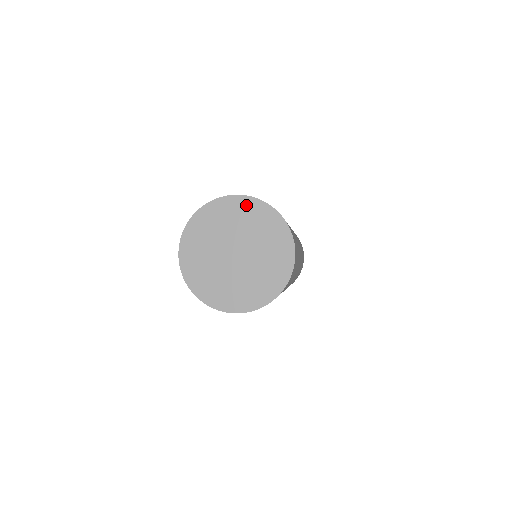
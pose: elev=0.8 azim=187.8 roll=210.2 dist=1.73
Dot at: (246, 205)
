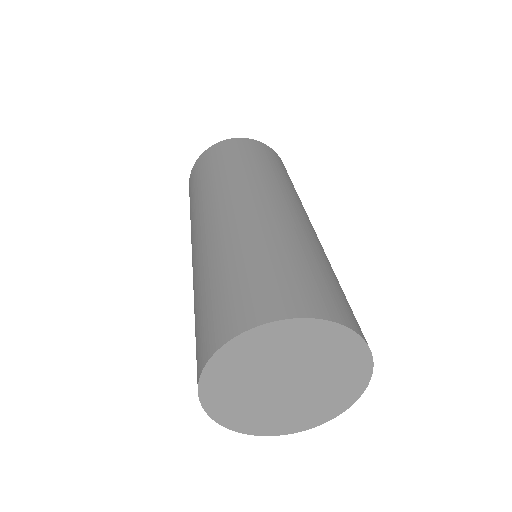
Dot at: (357, 356)
